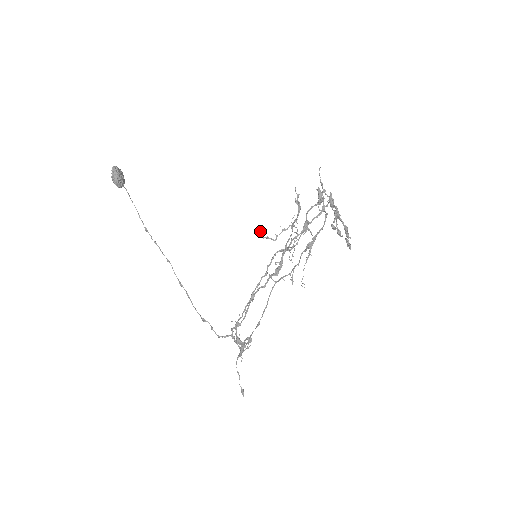
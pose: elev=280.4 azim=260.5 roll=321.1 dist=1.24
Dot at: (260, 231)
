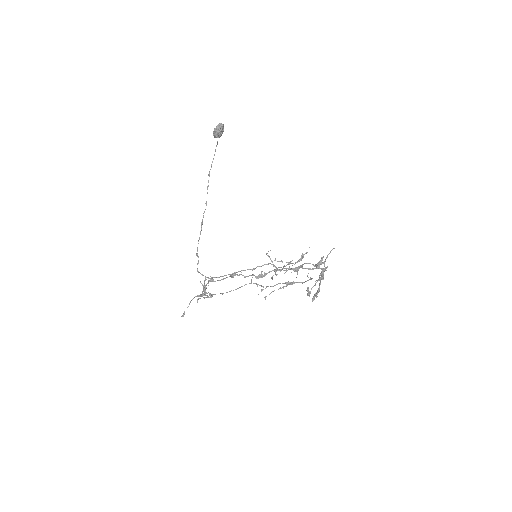
Dot at: occluded
